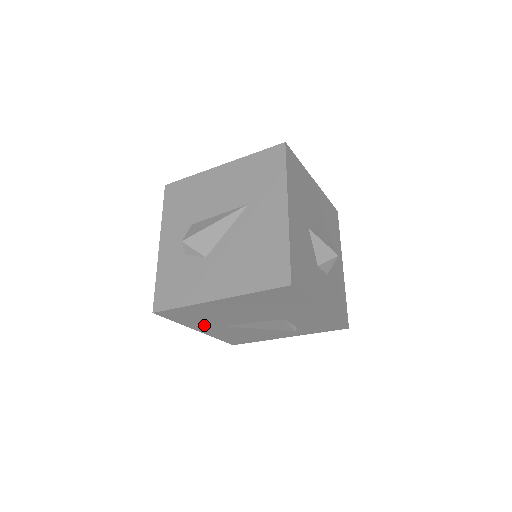
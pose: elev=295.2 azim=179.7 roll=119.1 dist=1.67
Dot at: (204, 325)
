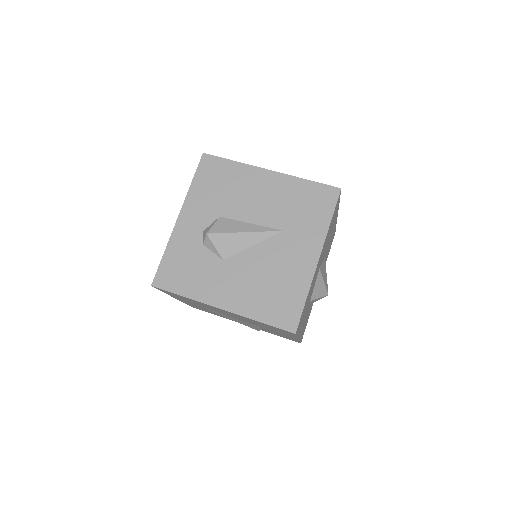
Dot at: (186, 301)
